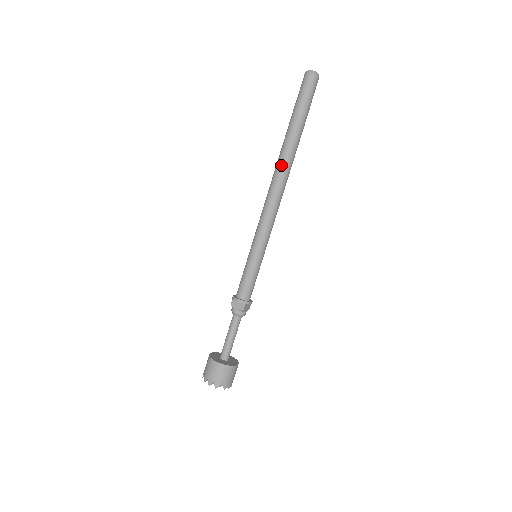
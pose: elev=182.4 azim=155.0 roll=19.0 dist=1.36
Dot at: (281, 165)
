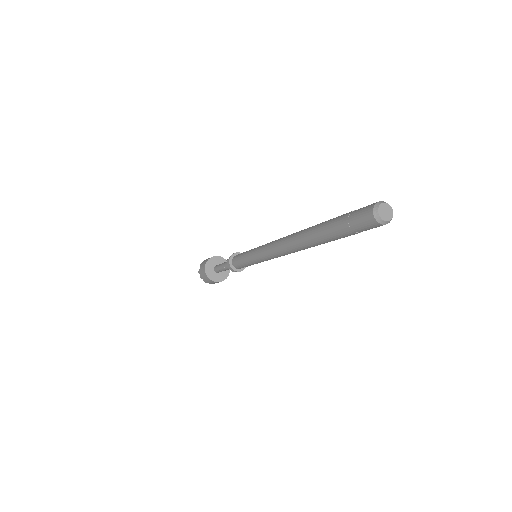
Dot at: (298, 244)
